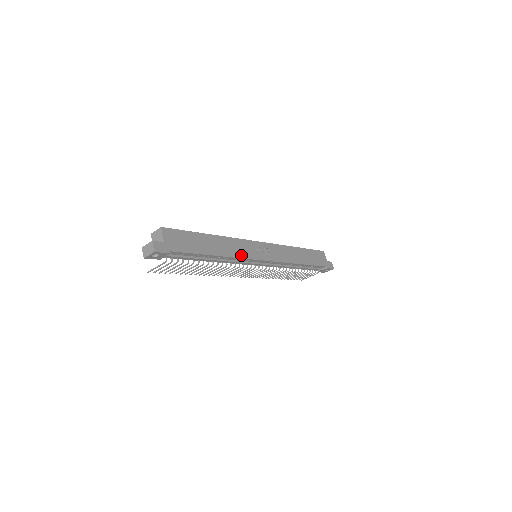
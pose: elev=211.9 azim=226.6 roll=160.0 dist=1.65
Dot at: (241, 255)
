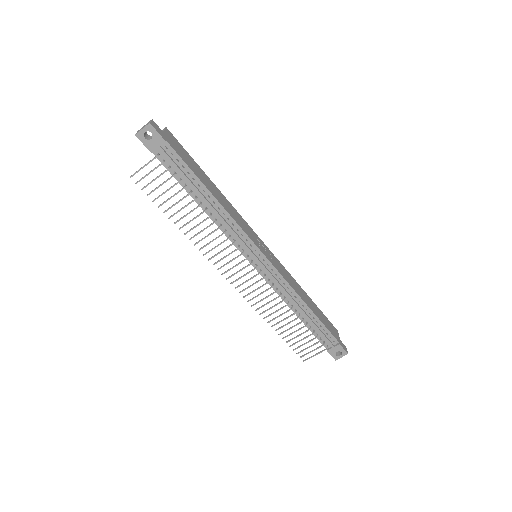
Dot at: (240, 225)
